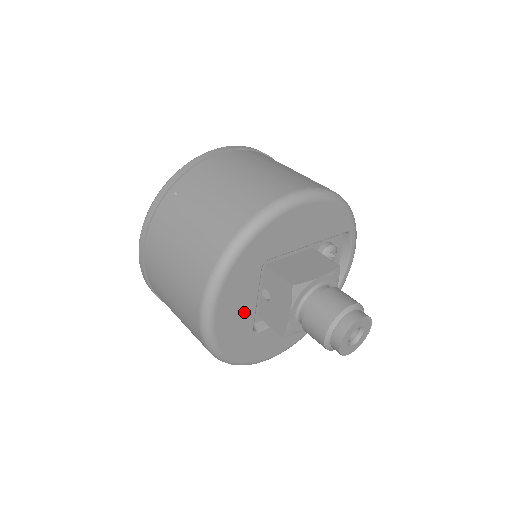
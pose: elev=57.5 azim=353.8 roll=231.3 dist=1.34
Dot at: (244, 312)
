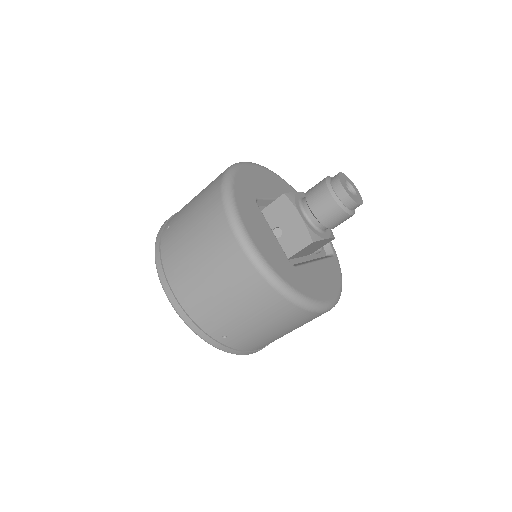
Dot at: (270, 239)
